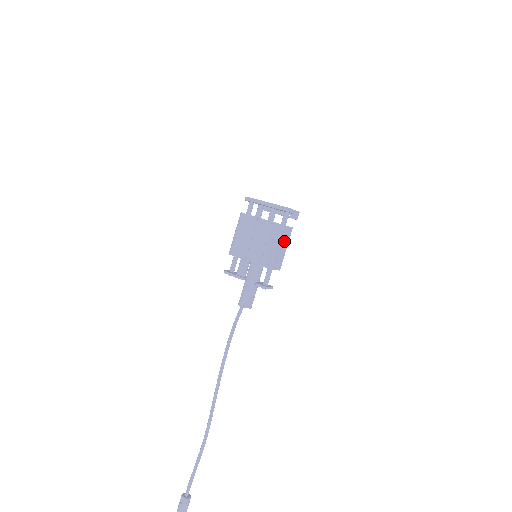
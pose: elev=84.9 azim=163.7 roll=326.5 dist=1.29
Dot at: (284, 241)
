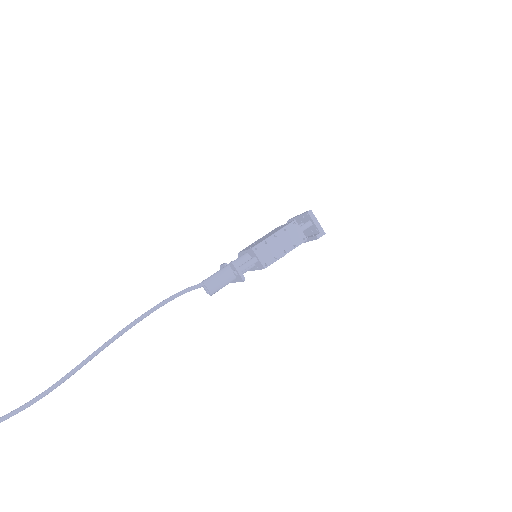
Dot at: (288, 240)
